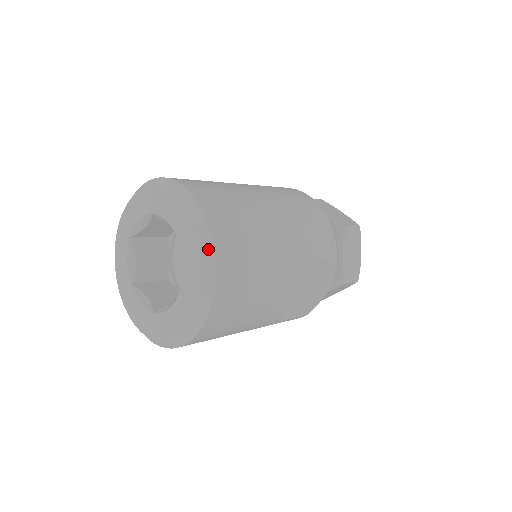
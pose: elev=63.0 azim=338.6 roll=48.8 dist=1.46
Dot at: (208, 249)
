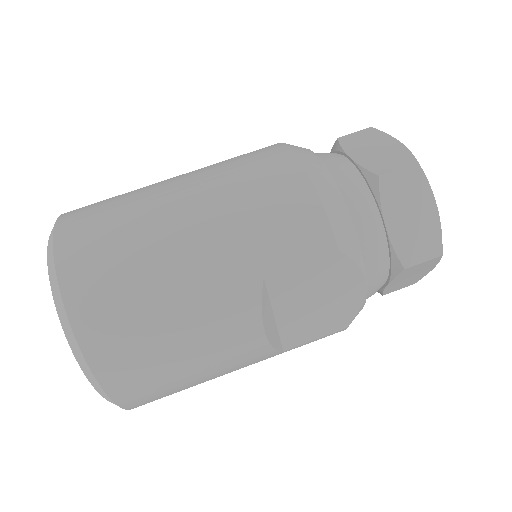
Dot at: (63, 315)
